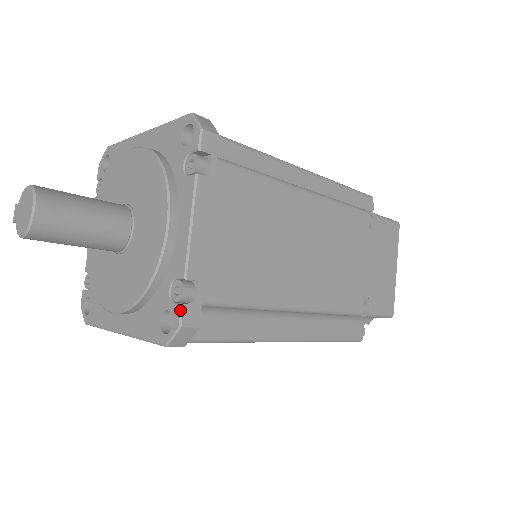
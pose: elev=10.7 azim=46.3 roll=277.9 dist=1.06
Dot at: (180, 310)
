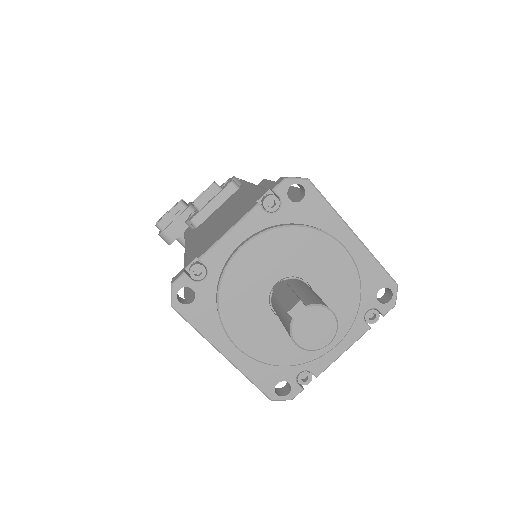
Dot at: (300, 392)
